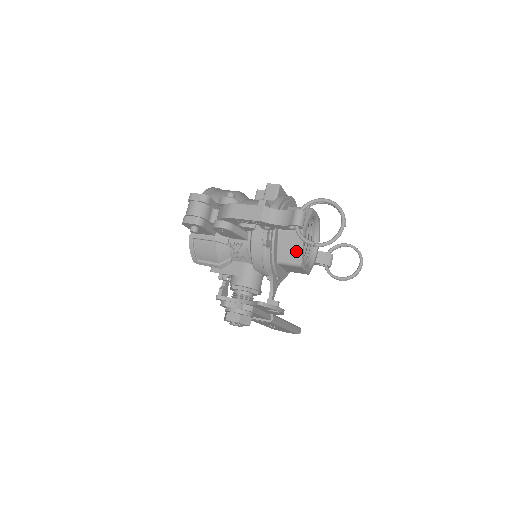
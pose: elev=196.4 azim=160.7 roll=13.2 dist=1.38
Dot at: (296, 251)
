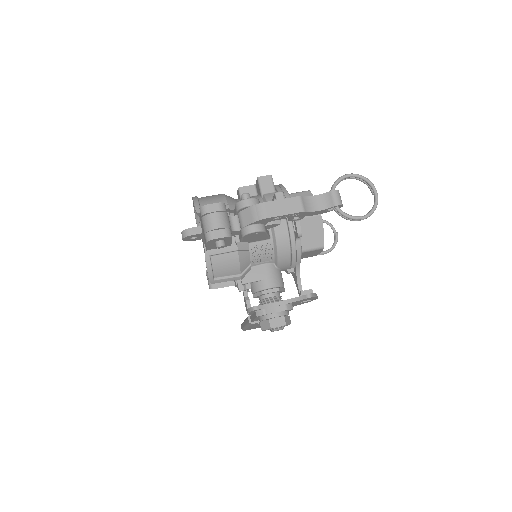
Dot at: (317, 234)
